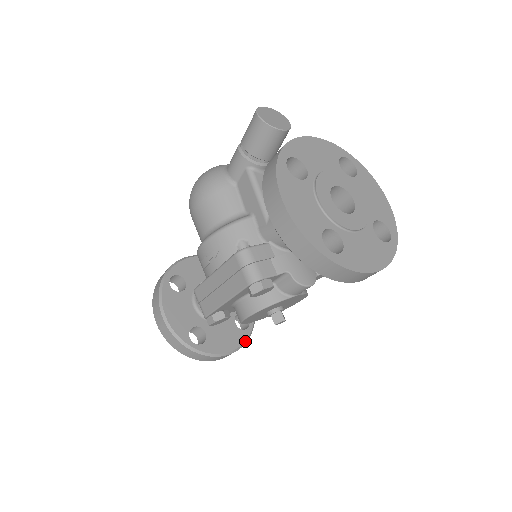
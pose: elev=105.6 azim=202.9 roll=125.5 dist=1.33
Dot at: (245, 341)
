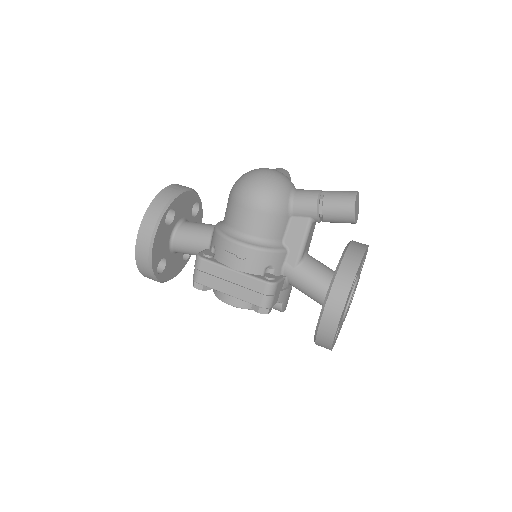
Dot at: (181, 270)
